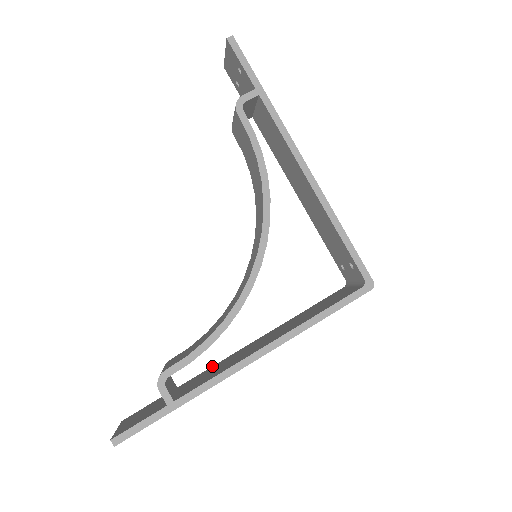
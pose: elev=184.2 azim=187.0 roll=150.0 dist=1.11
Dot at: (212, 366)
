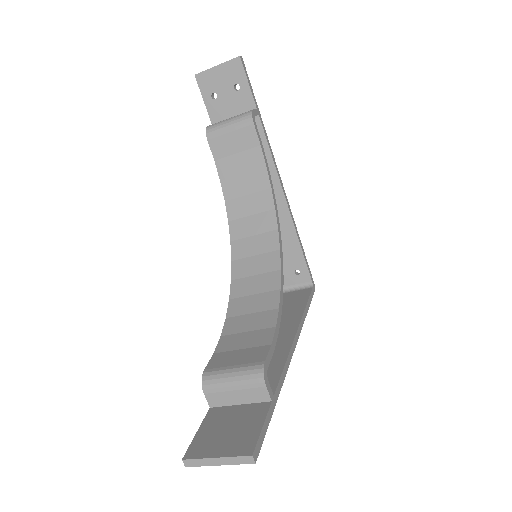
Dot at: occluded
